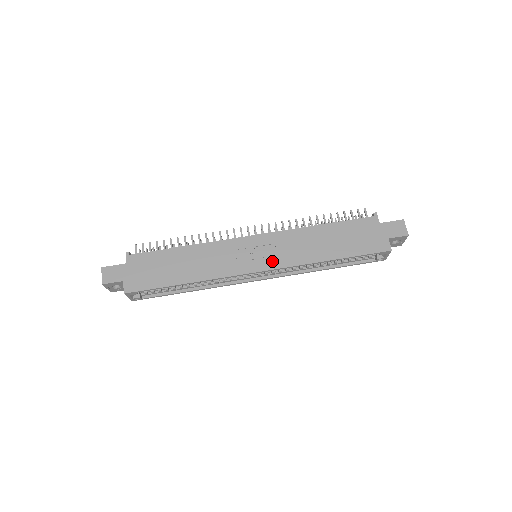
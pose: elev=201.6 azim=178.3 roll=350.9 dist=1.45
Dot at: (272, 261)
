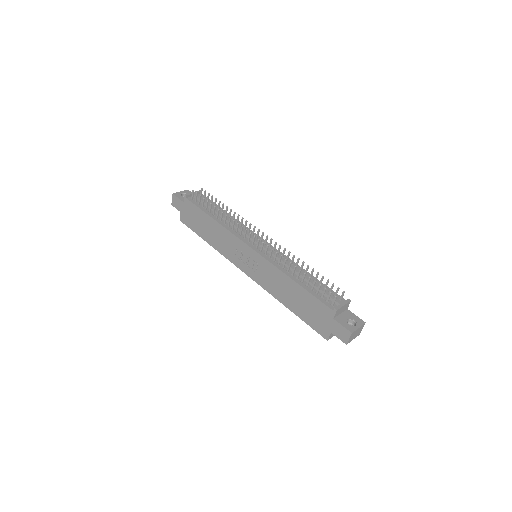
Dot at: (254, 274)
